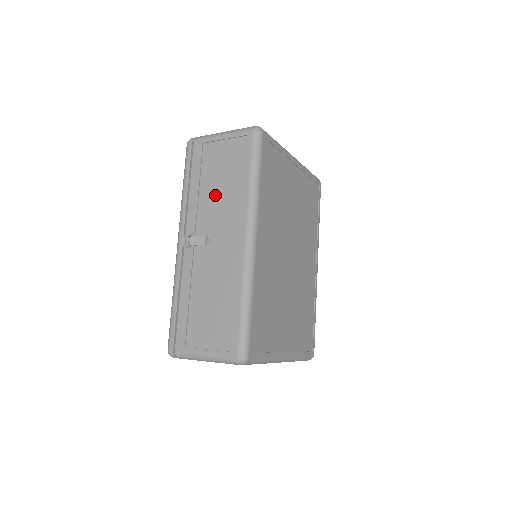
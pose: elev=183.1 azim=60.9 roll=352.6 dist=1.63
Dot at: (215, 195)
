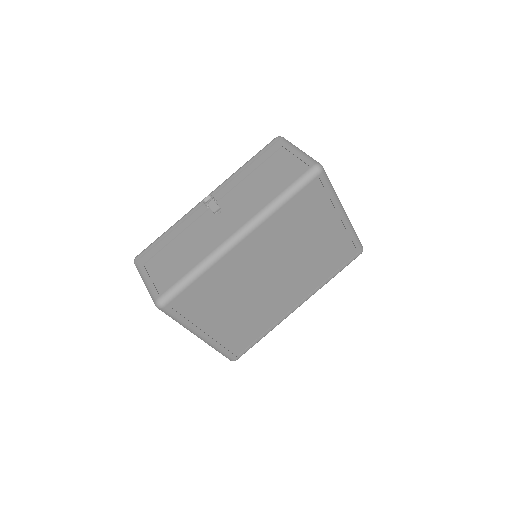
Dot at: (252, 187)
